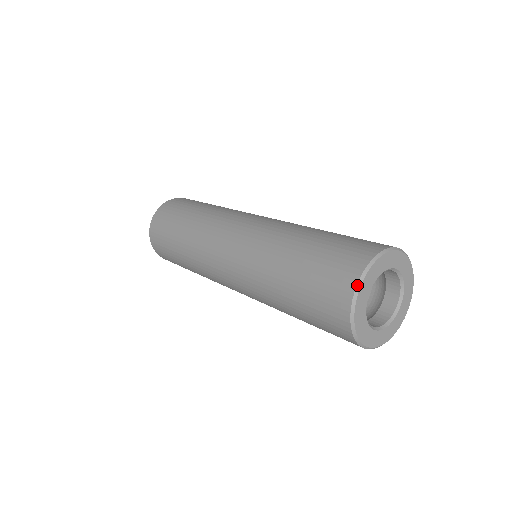
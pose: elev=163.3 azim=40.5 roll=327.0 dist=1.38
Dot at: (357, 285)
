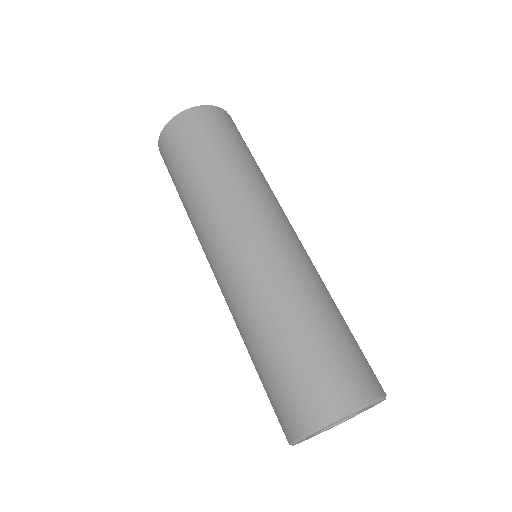
Dot at: (321, 426)
